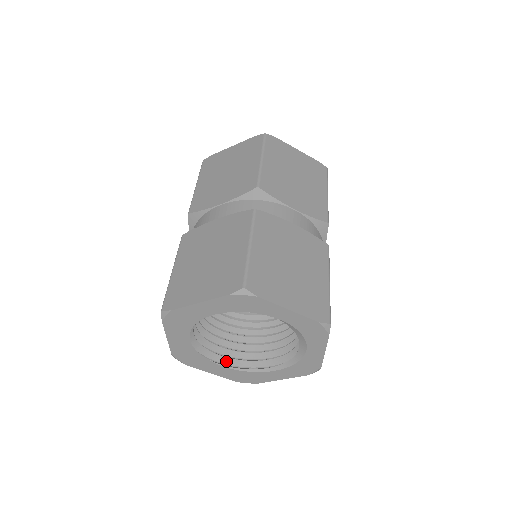
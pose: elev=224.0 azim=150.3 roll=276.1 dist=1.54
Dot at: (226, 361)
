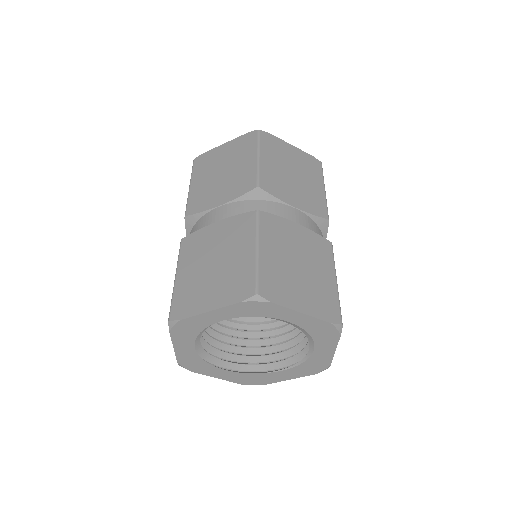
Dot at: (286, 363)
